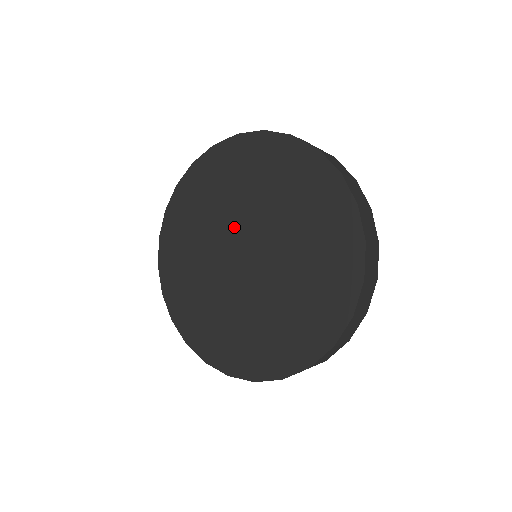
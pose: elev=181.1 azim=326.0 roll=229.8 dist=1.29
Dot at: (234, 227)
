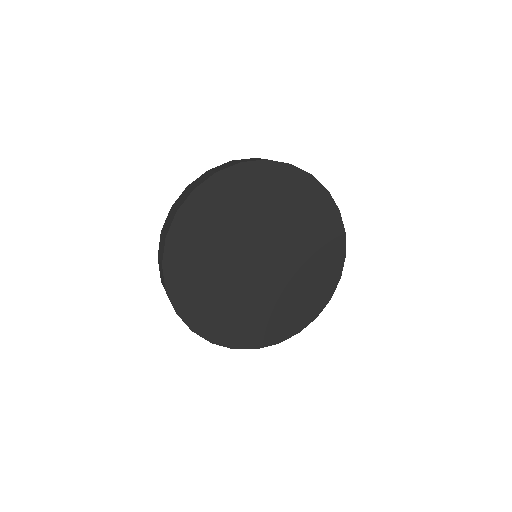
Dot at: (266, 235)
